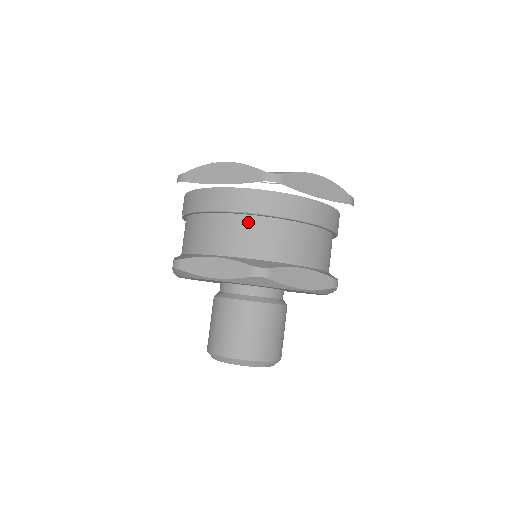
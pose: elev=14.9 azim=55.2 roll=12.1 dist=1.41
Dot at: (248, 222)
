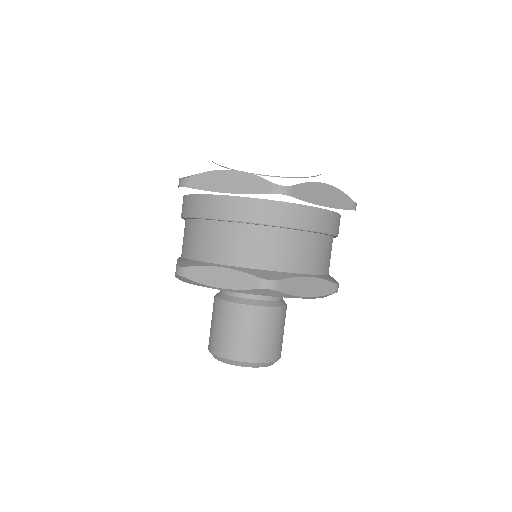
Dot at: (189, 225)
